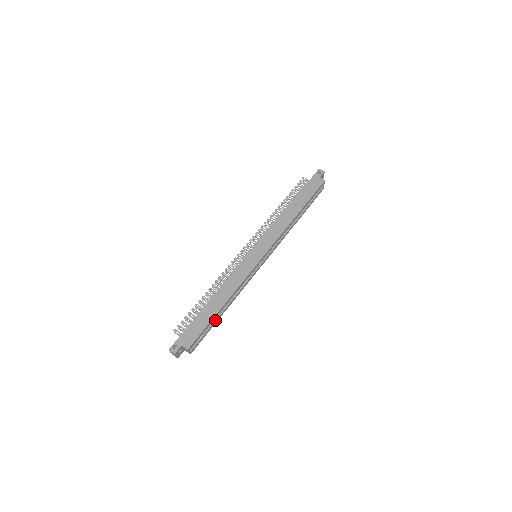
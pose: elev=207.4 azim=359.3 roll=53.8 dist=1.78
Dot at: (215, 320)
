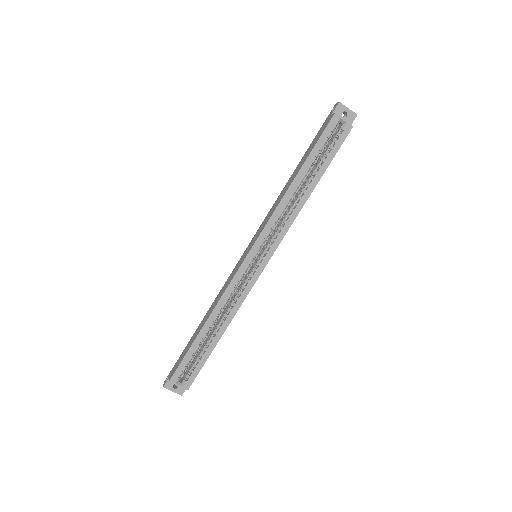
Dot at: (208, 346)
